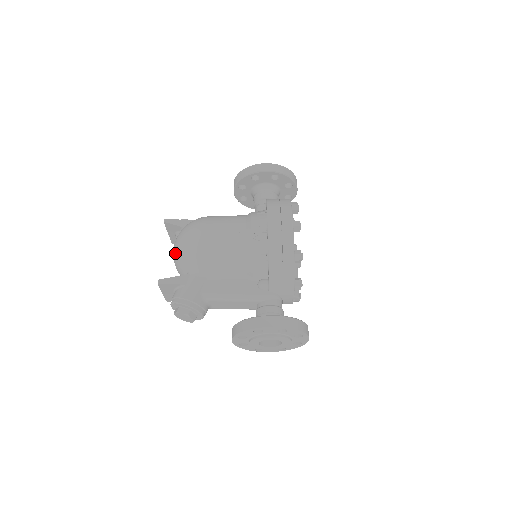
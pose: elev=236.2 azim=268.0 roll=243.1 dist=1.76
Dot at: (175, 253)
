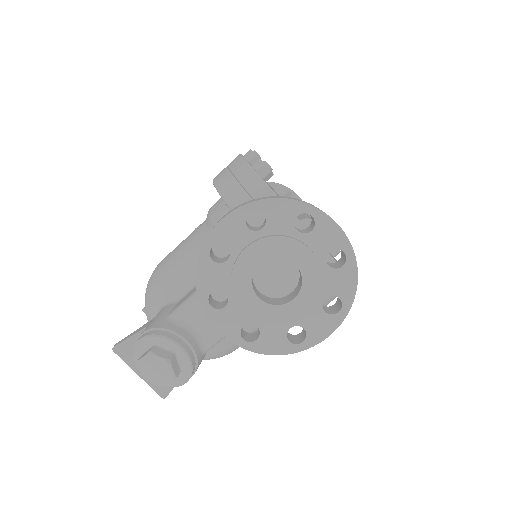
Dot at: occluded
